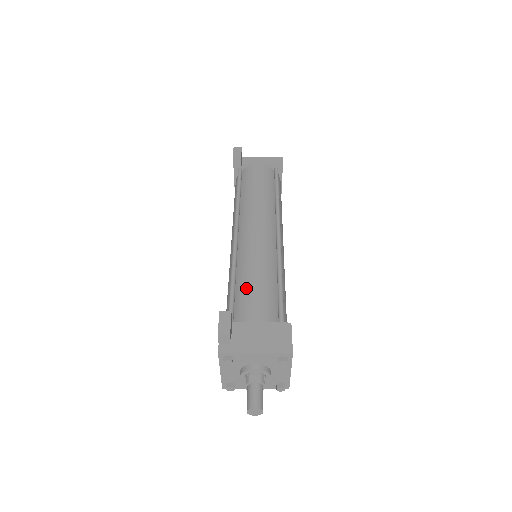
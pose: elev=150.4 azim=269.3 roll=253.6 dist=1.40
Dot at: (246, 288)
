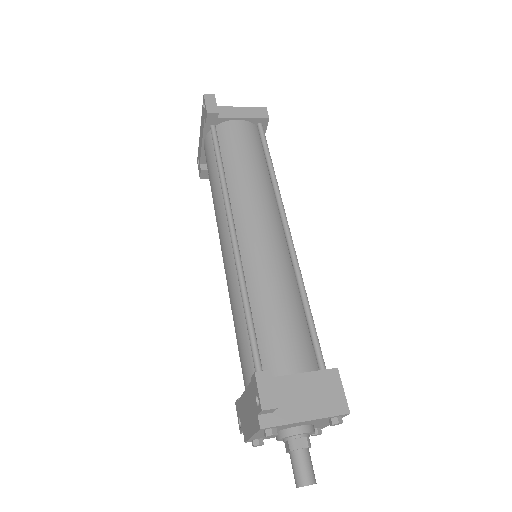
Dot at: (269, 320)
